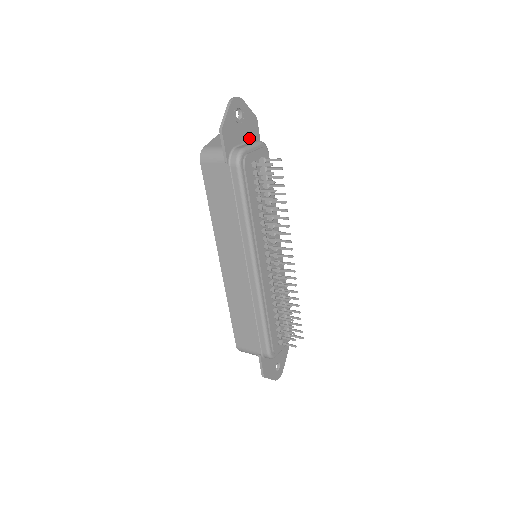
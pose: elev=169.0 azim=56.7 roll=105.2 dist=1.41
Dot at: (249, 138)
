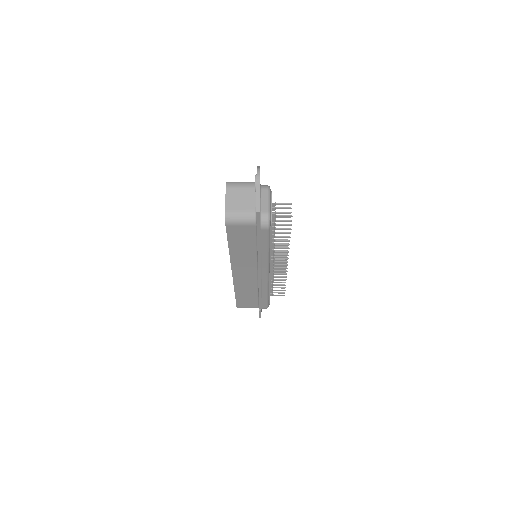
Dot at: (260, 190)
